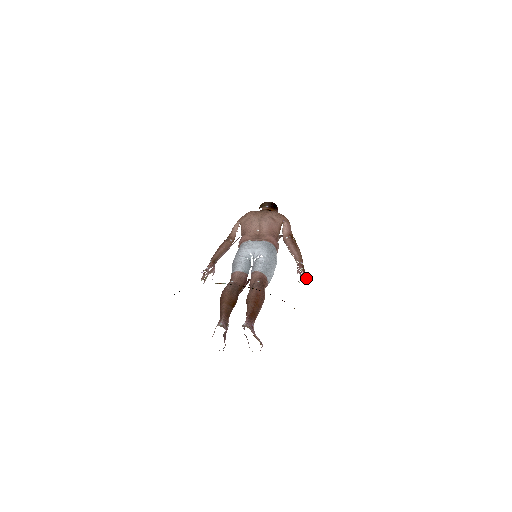
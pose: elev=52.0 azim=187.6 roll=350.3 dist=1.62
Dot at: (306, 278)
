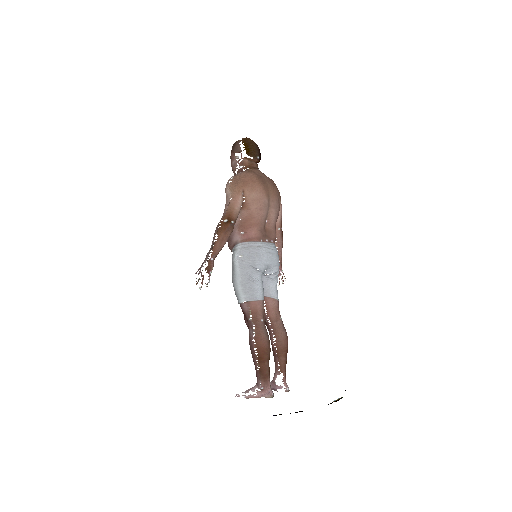
Dot at: occluded
